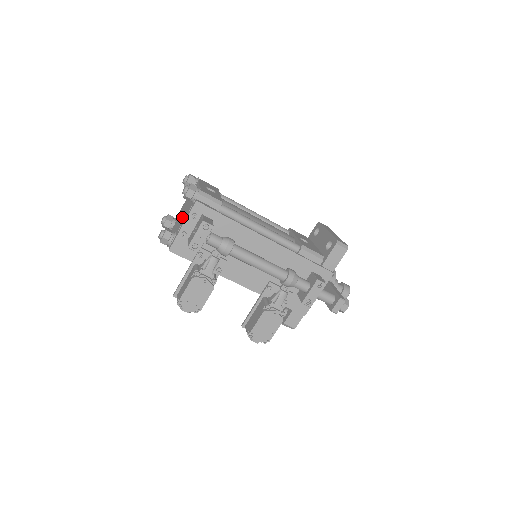
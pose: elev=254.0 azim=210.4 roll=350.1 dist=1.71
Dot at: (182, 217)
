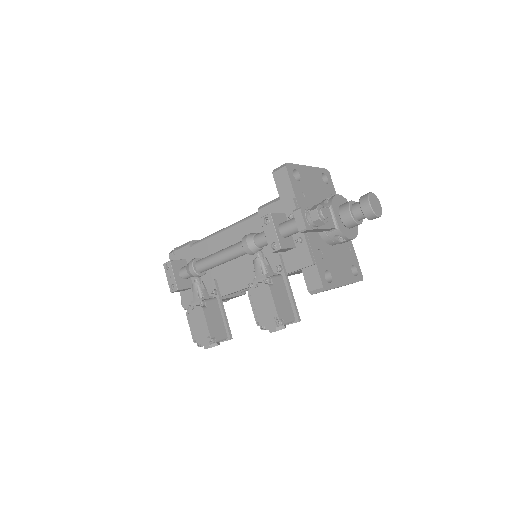
Dot at: occluded
